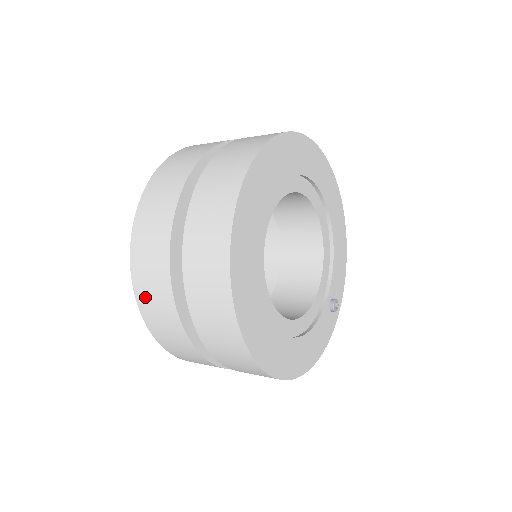
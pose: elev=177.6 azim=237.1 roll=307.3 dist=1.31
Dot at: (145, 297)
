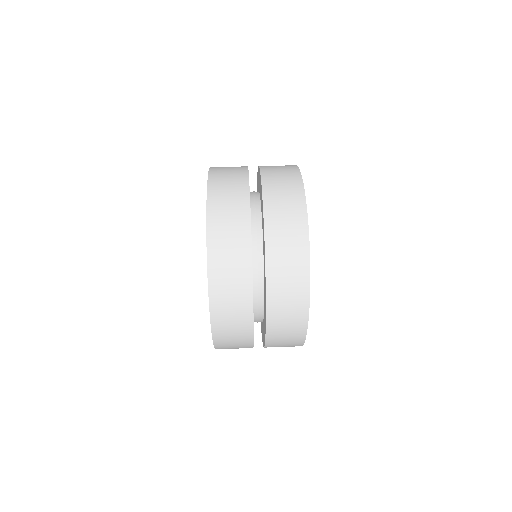
Dot at: occluded
